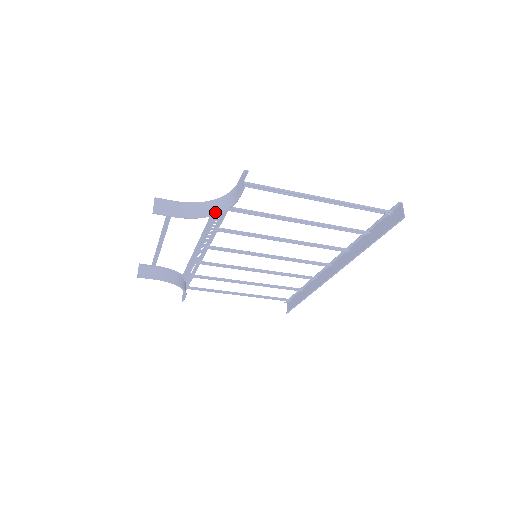
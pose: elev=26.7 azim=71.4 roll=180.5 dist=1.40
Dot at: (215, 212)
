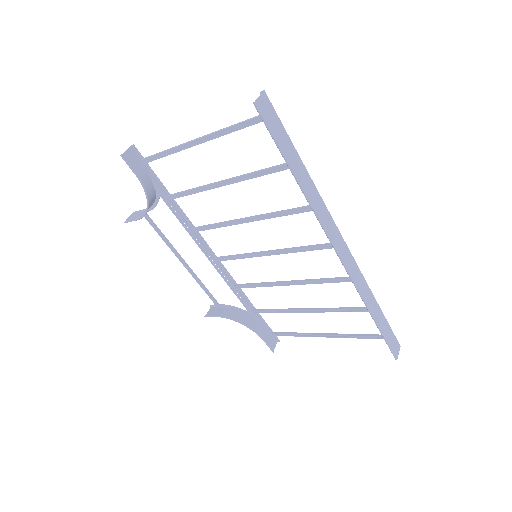
Dot at: (148, 200)
